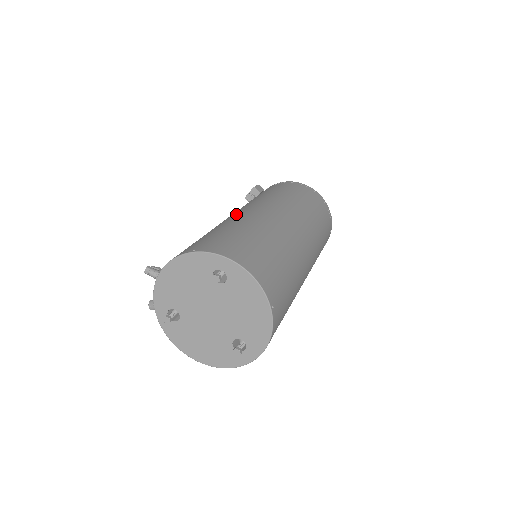
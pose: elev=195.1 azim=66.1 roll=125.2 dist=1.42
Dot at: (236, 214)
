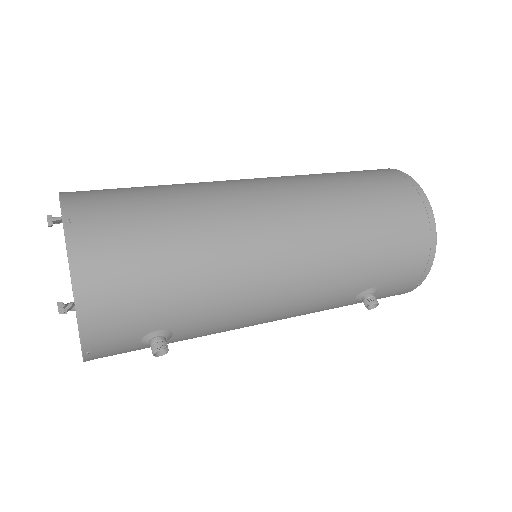
Dot at: occluded
